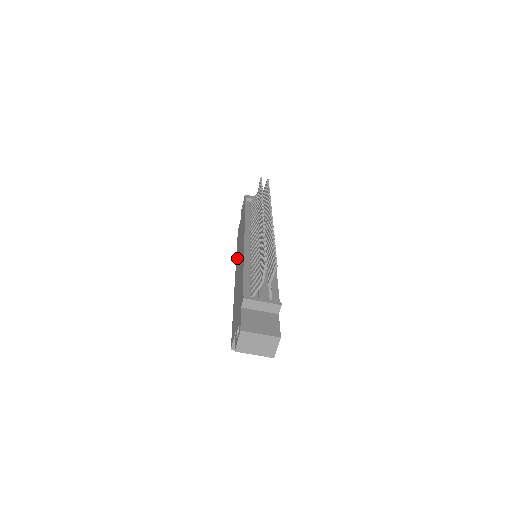
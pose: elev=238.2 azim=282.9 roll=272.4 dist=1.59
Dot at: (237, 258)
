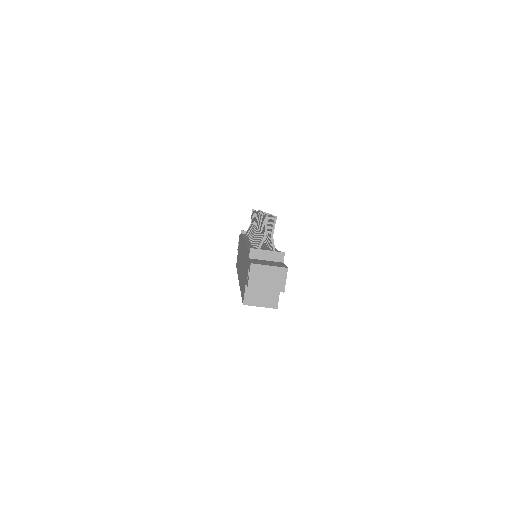
Dot at: occluded
